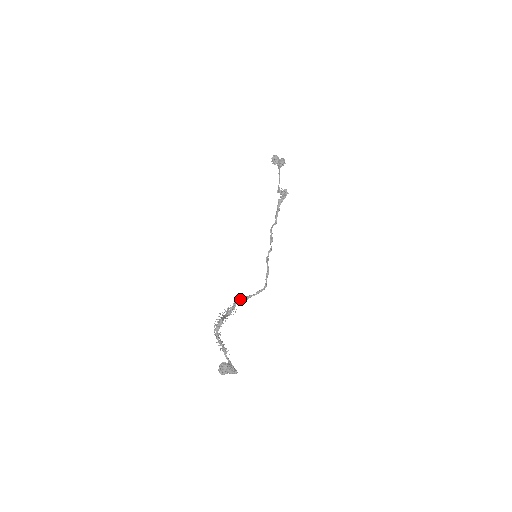
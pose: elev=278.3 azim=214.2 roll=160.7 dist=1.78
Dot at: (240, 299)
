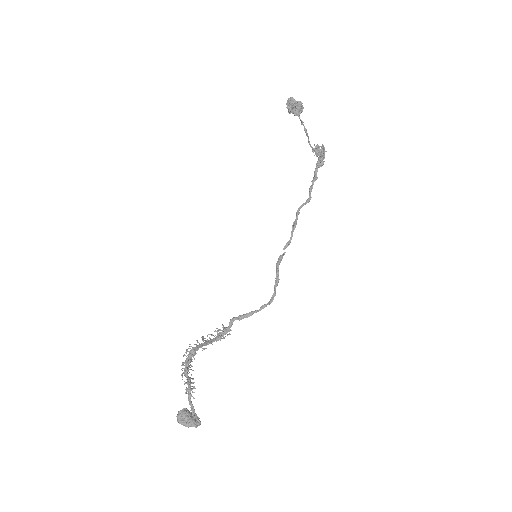
Dot at: (237, 317)
